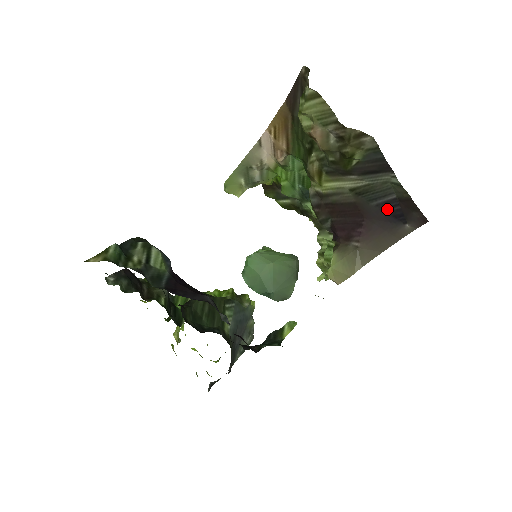
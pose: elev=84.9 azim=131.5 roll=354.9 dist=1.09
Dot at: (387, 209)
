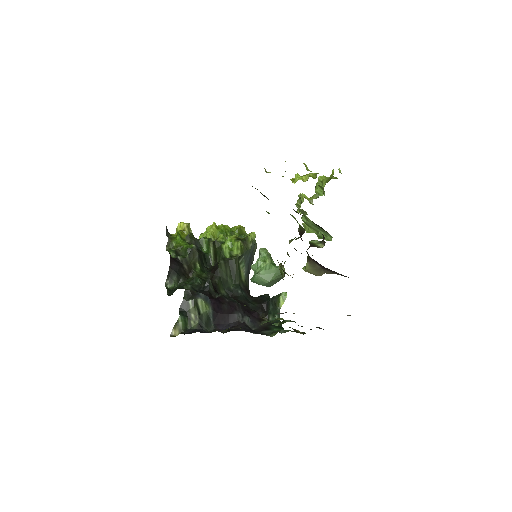
Dot at: occluded
